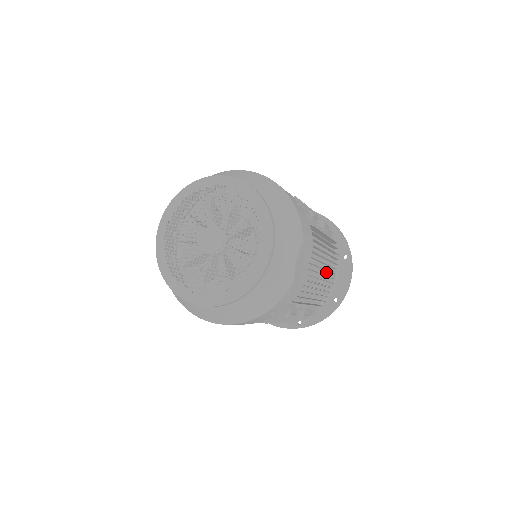
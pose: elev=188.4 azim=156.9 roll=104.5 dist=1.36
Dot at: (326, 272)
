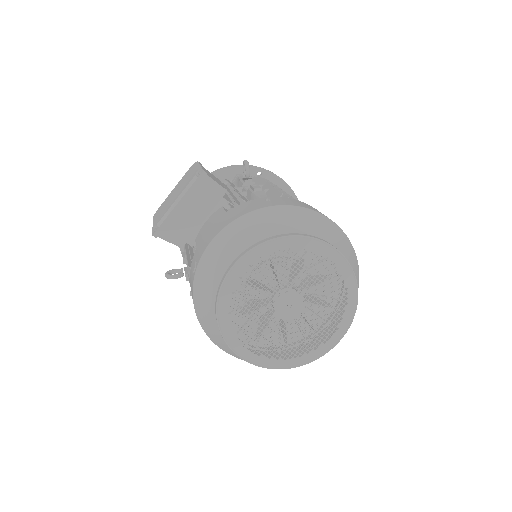
Dot at: occluded
